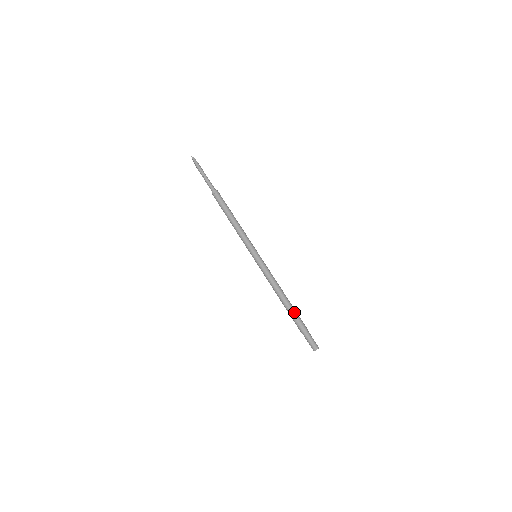
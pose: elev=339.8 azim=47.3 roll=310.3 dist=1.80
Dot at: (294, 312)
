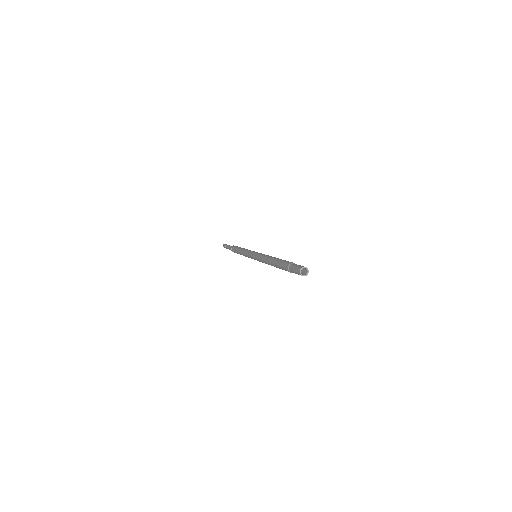
Dot at: (281, 260)
